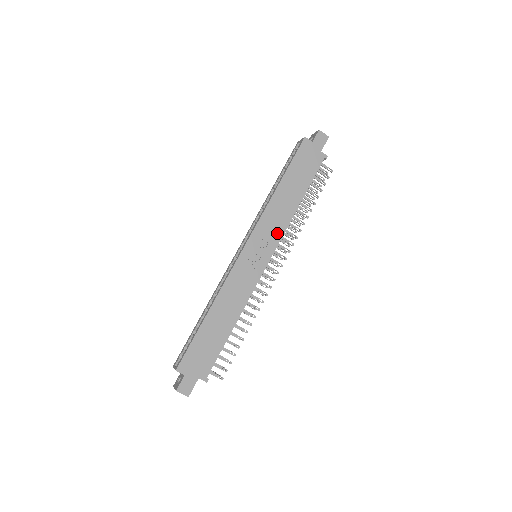
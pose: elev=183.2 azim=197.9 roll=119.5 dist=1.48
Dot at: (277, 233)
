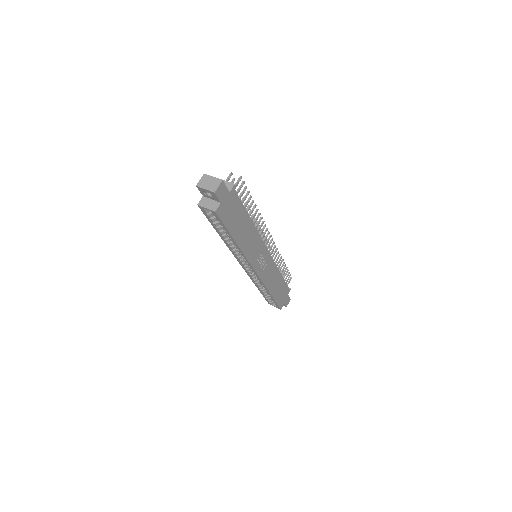
Dot at: (259, 244)
